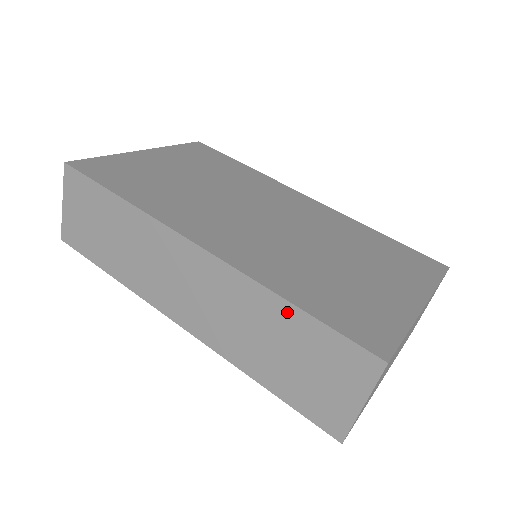
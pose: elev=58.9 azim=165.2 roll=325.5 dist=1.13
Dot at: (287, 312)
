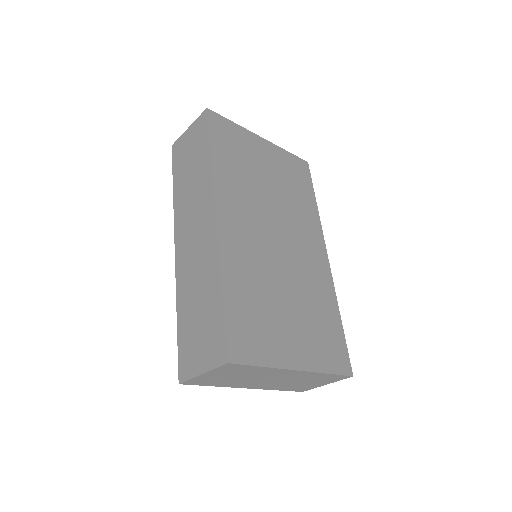
Dot at: (217, 292)
